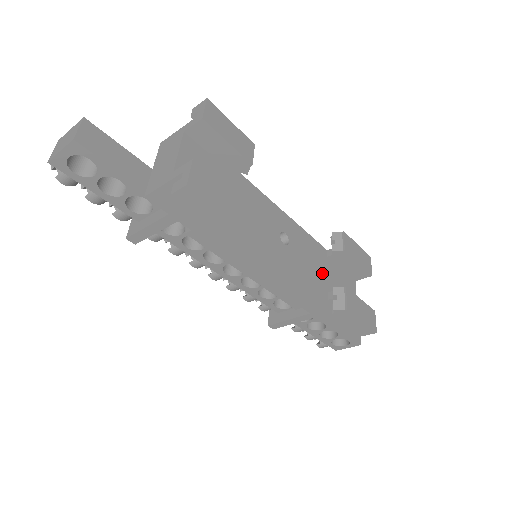
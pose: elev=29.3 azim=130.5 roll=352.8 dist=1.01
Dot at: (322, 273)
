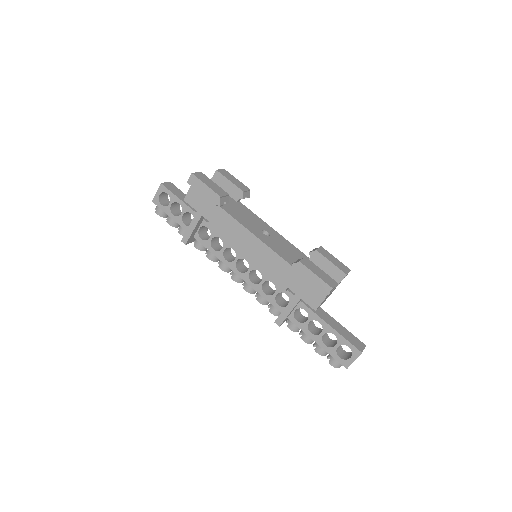
Dot at: occluded
